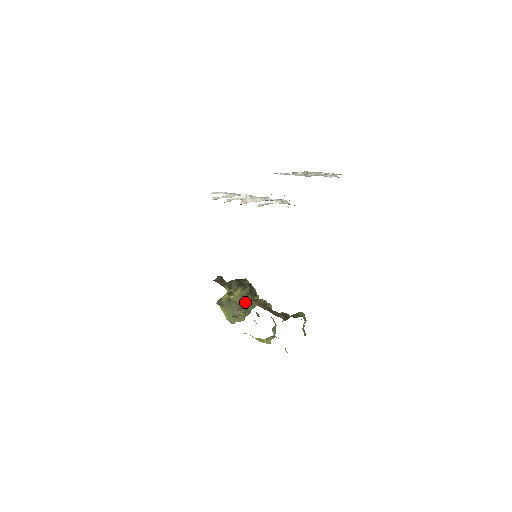
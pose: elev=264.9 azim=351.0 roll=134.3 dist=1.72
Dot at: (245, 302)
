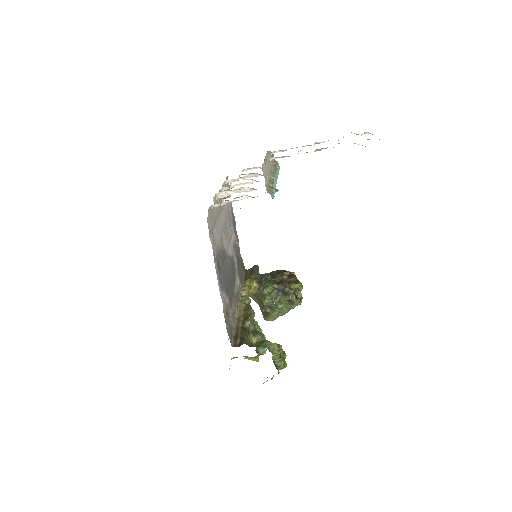
Dot at: (263, 303)
